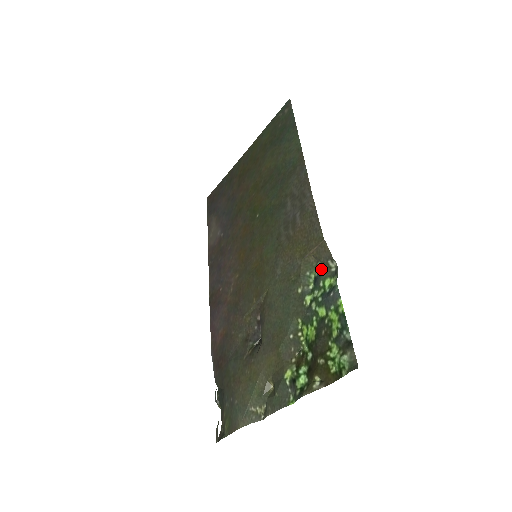
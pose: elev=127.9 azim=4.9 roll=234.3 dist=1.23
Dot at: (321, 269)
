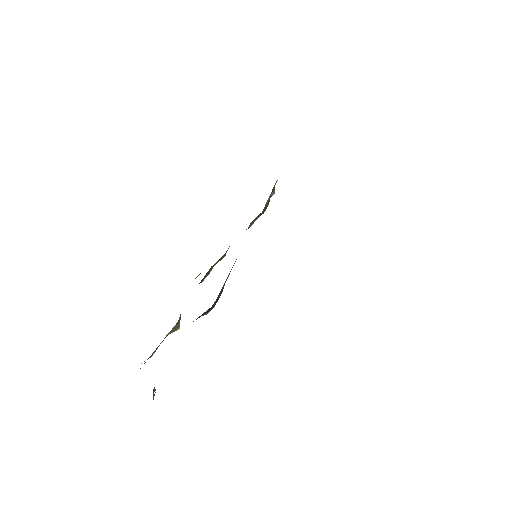
Dot at: occluded
